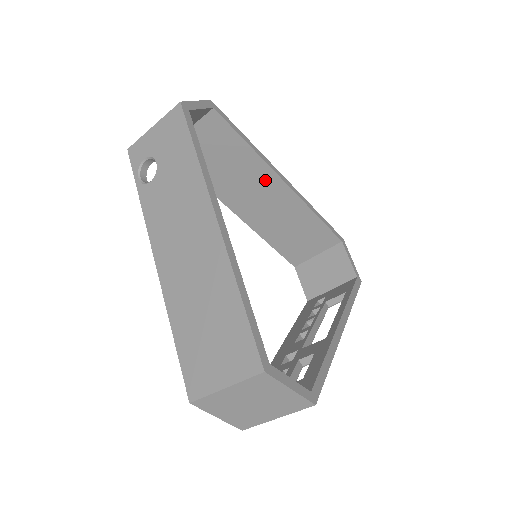
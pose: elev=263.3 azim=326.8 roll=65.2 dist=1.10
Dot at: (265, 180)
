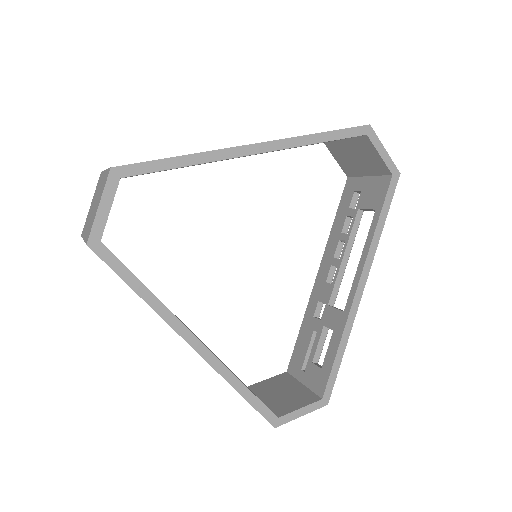
Dot at: (232, 158)
